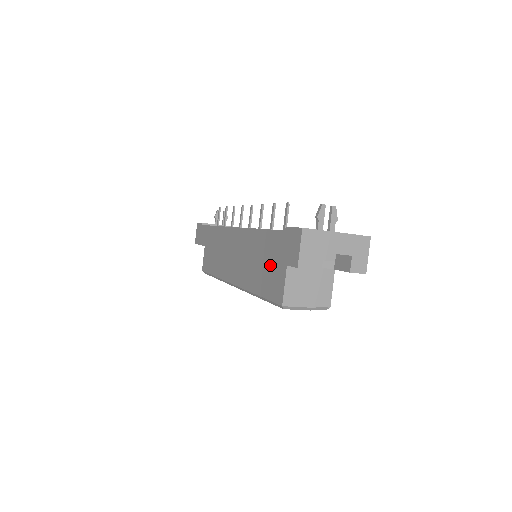
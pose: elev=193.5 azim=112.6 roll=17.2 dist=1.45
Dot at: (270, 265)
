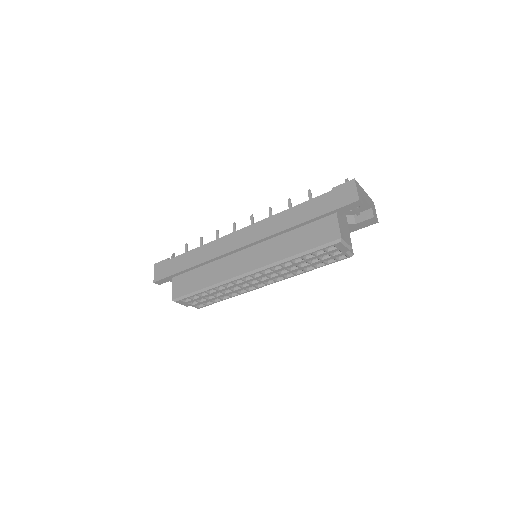
Dot at: (312, 225)
